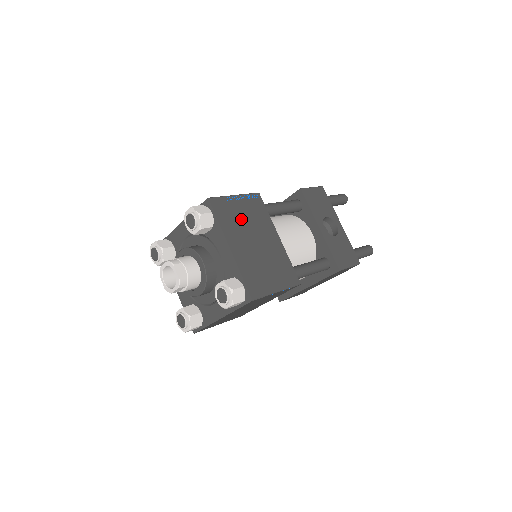
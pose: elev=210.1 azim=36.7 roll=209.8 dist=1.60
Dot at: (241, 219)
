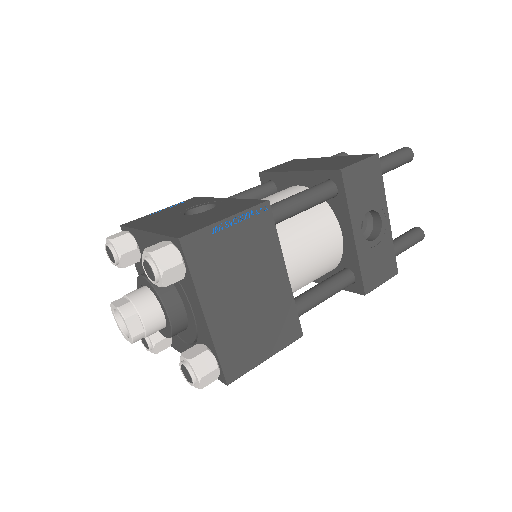
Dot at: (230, 260)
